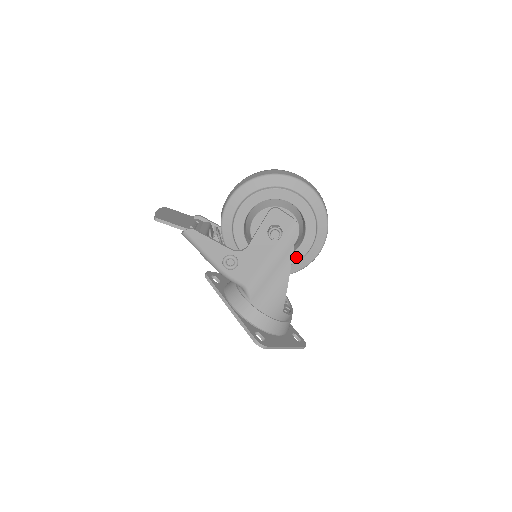
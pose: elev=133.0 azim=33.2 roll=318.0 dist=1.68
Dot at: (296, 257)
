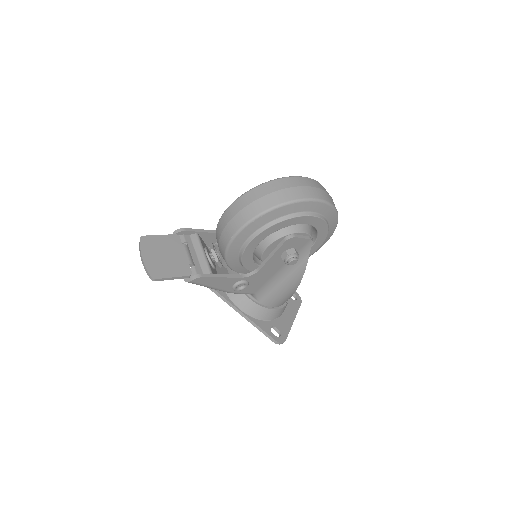
Dot at: occluded
